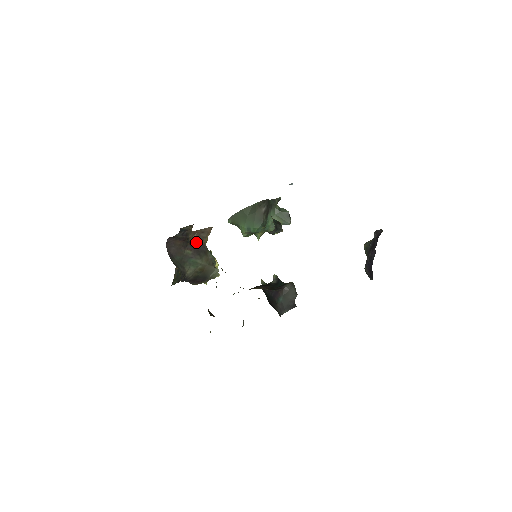
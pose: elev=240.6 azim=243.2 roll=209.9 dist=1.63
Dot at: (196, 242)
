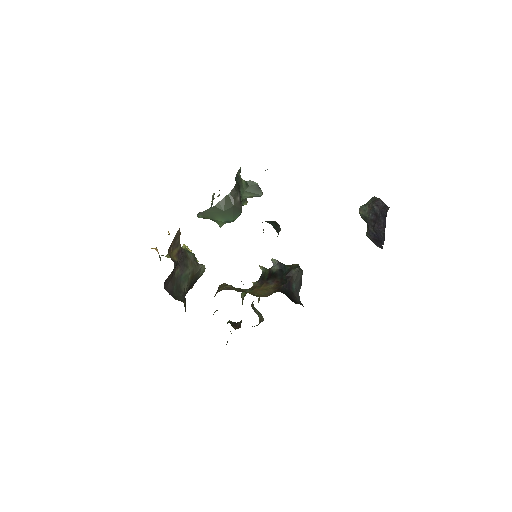
Dot at: (175, 254)
